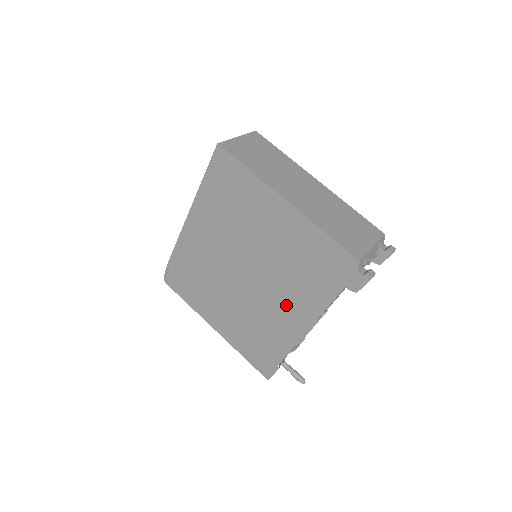
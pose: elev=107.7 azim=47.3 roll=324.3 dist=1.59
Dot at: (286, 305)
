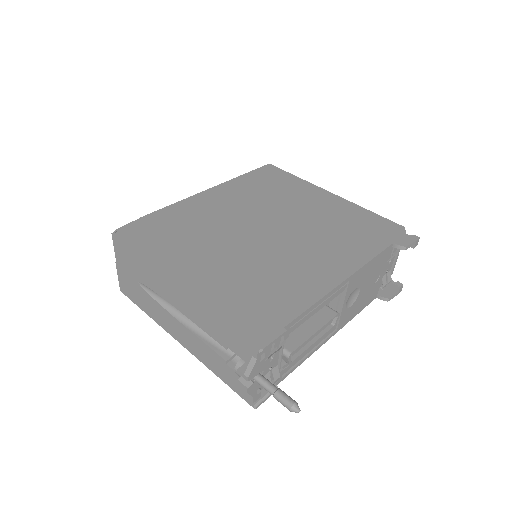
Dot at: (319, 256)
